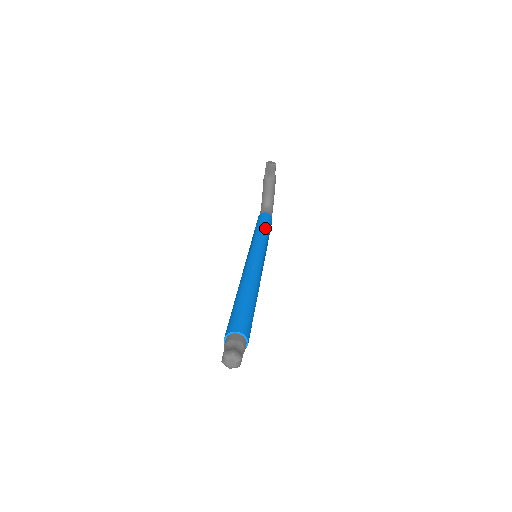
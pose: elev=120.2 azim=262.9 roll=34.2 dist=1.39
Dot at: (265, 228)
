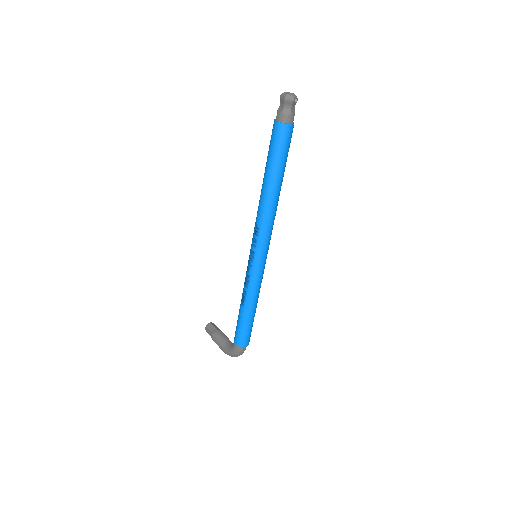
Dot at: occluded
